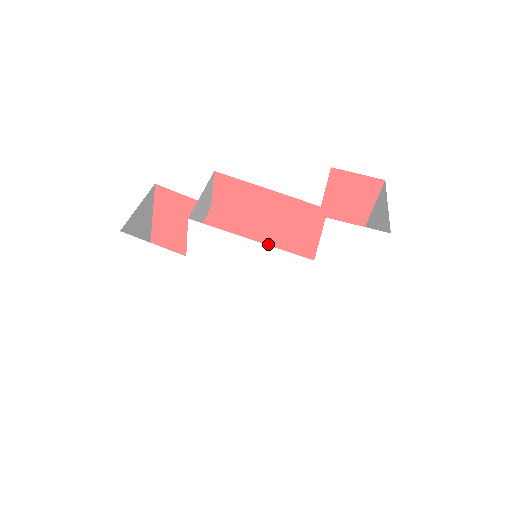
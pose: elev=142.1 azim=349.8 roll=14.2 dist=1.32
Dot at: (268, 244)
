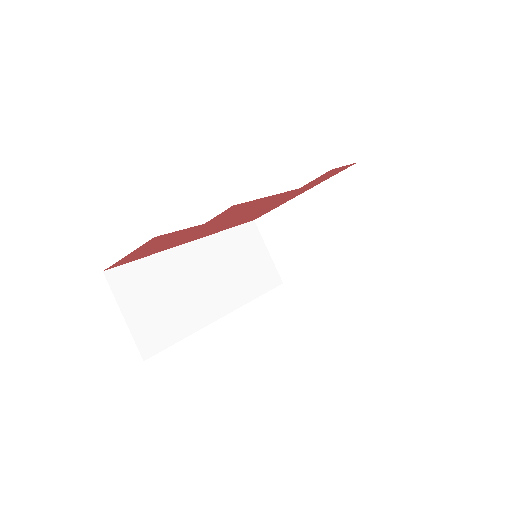
Dot at: (233, 220)
